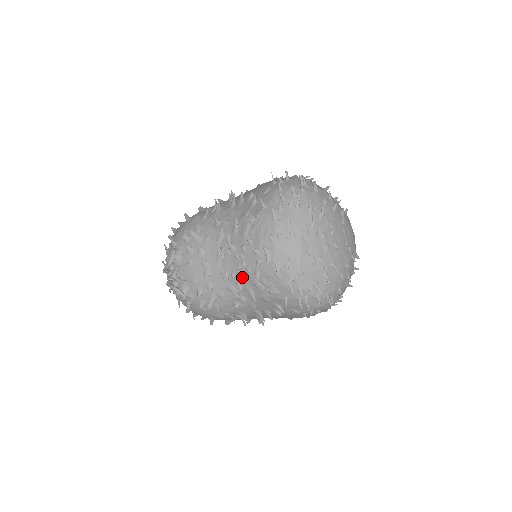
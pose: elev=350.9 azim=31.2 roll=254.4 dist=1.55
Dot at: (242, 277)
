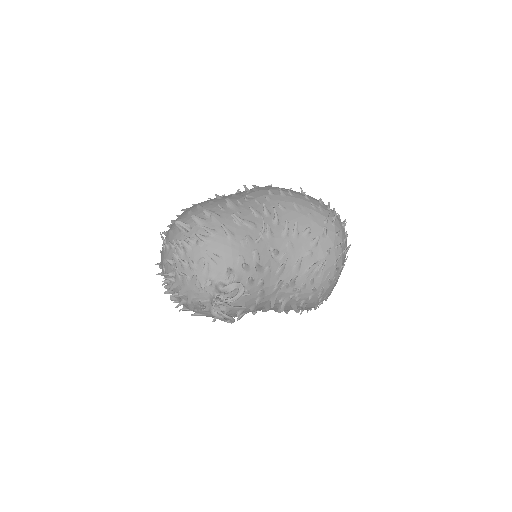
Dot at: (287, 302)
